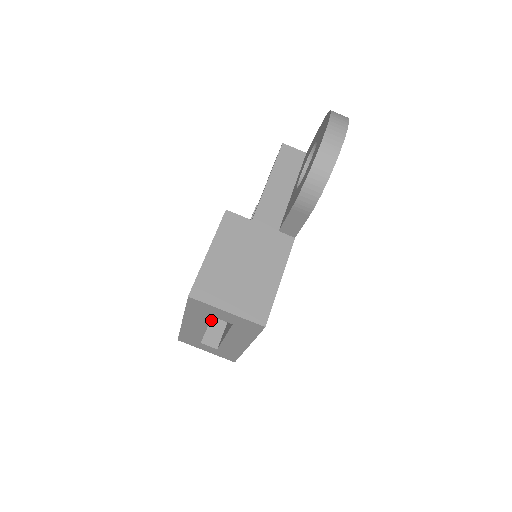
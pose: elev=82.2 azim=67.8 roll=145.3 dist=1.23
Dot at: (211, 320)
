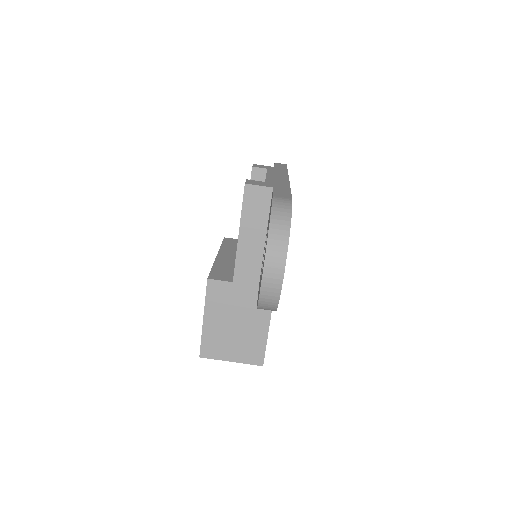
Dot at: occluded
